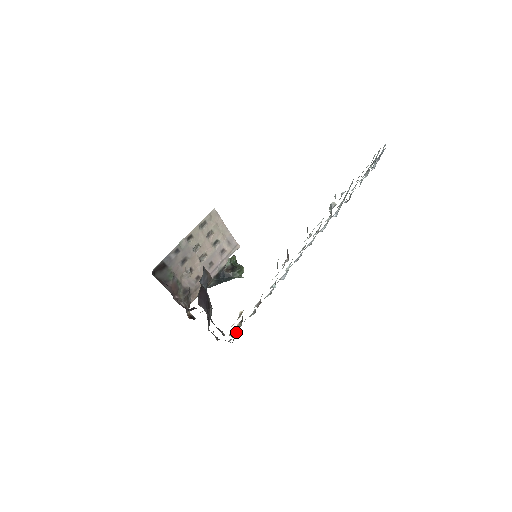
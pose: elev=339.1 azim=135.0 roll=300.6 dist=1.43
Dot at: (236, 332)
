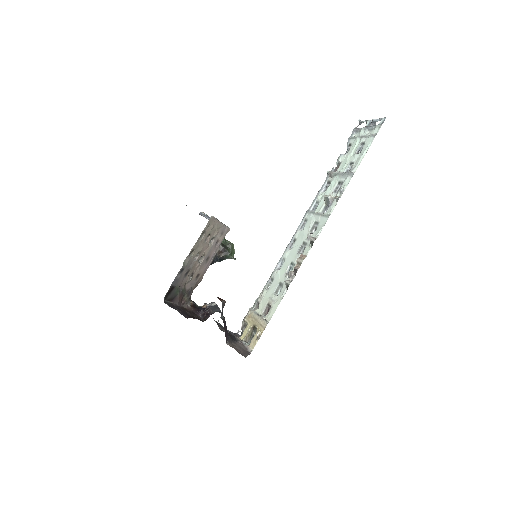
Dot at: (249, 337)
